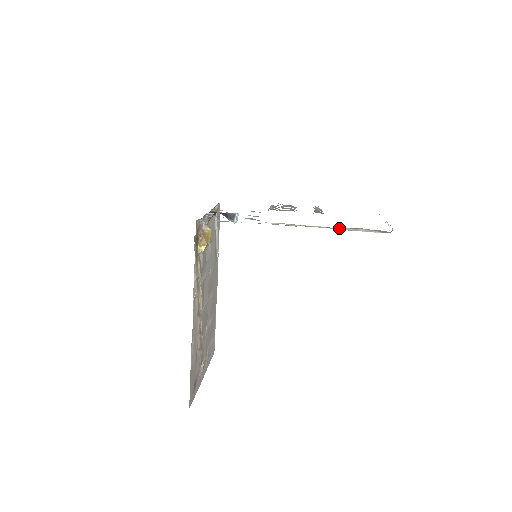
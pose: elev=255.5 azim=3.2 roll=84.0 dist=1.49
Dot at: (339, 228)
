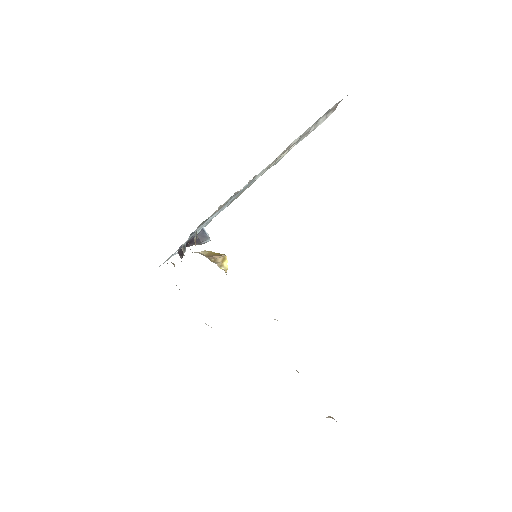
Dot at: (308, 130)
